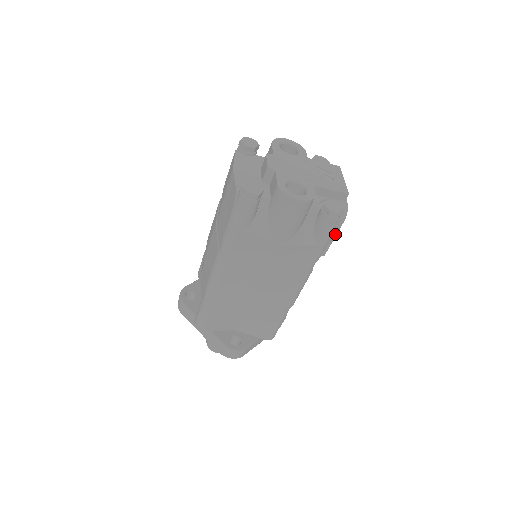
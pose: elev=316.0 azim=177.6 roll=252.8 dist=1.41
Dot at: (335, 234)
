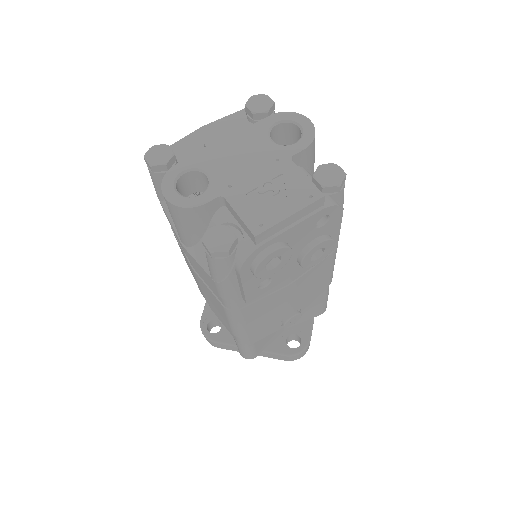
Dot at: (241, 282)
